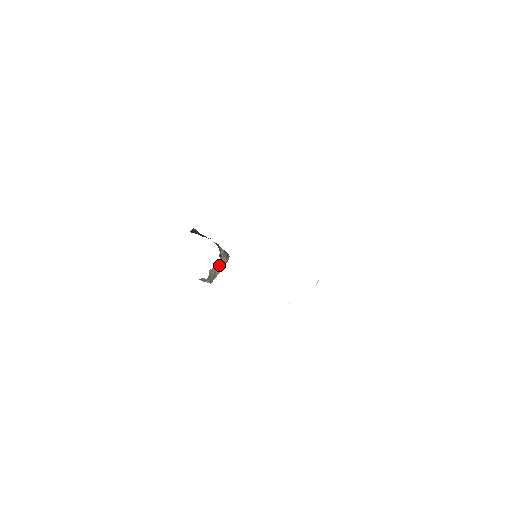
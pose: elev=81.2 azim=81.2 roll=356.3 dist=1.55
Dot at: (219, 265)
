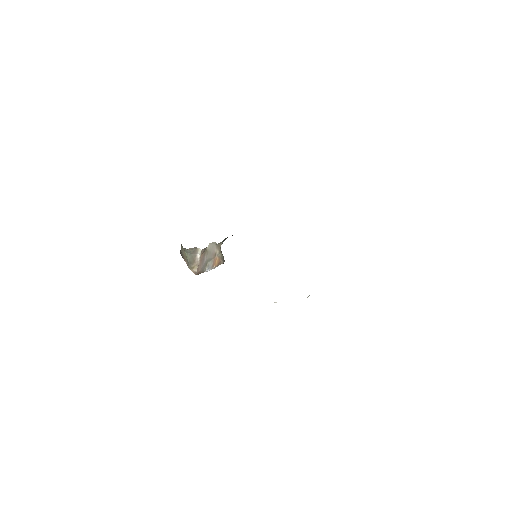
Dot at: (216, 255)
